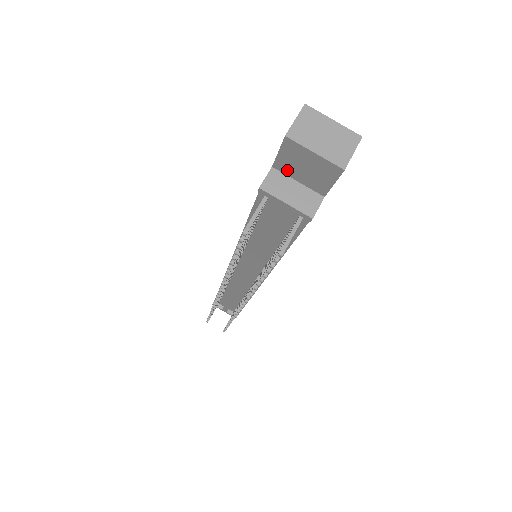
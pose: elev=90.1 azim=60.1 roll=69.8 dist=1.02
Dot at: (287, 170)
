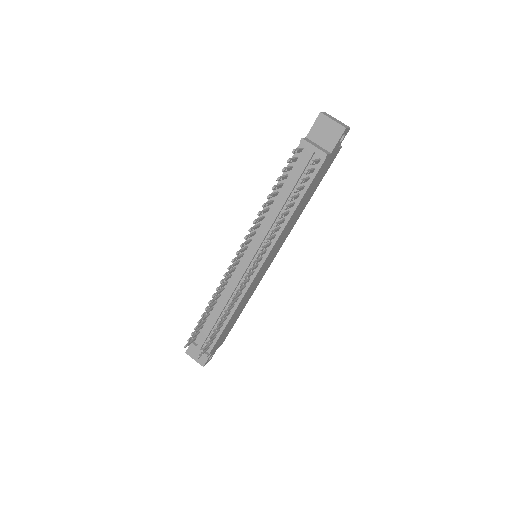
Dot at: (314, 138)
